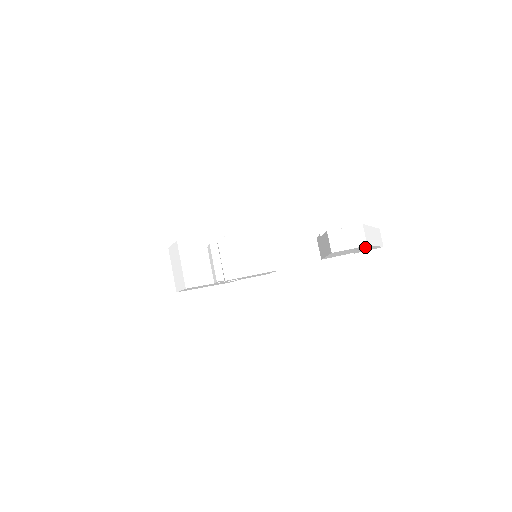
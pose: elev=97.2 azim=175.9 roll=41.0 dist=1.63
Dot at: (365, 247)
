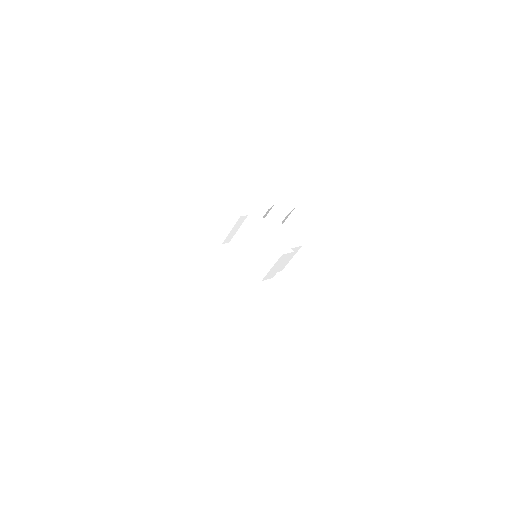
Dot at: occluded
